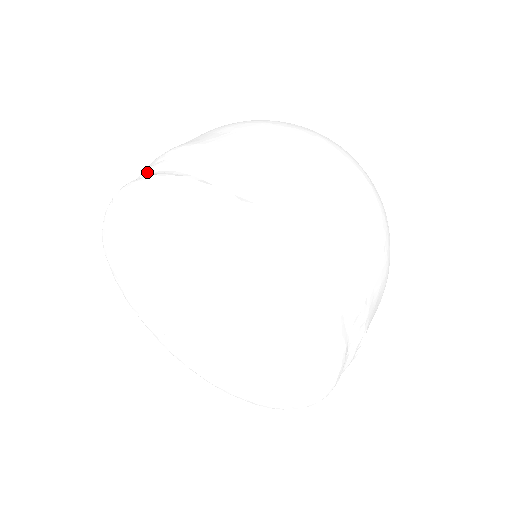
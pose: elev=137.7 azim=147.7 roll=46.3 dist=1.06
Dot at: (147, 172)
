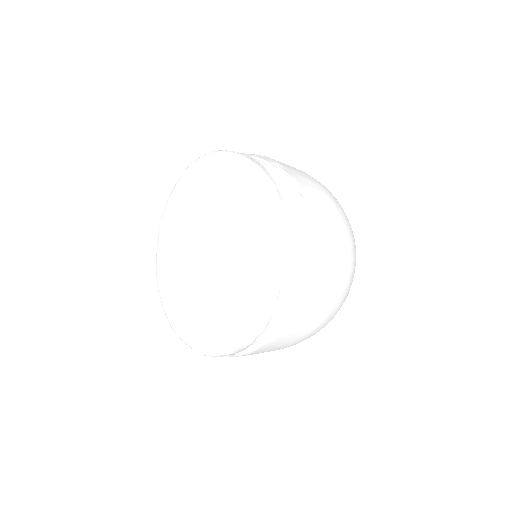
Dot at: occluded
